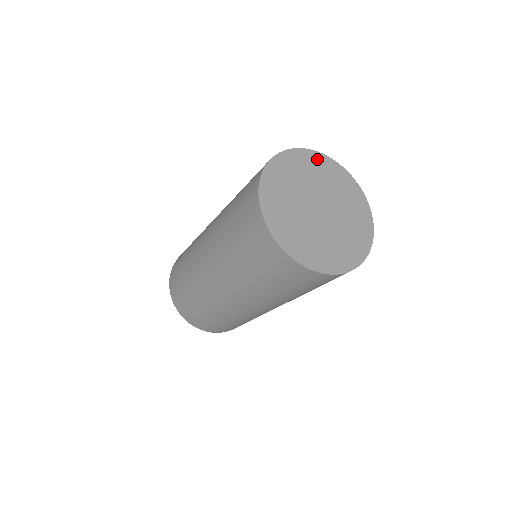
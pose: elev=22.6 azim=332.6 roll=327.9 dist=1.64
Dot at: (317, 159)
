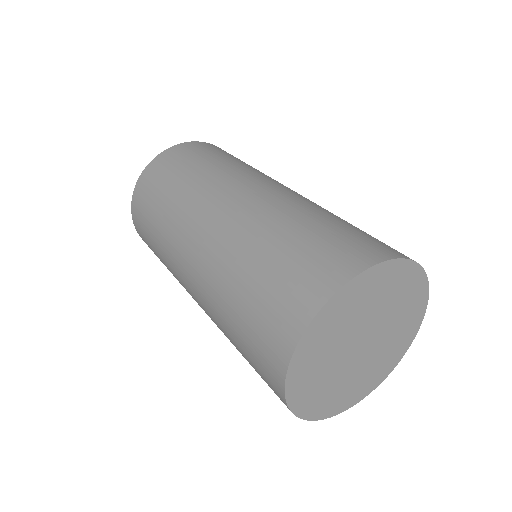
Dot at: (321, 323)
